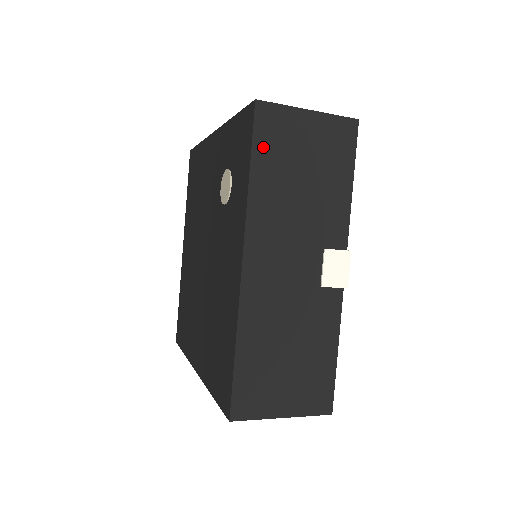
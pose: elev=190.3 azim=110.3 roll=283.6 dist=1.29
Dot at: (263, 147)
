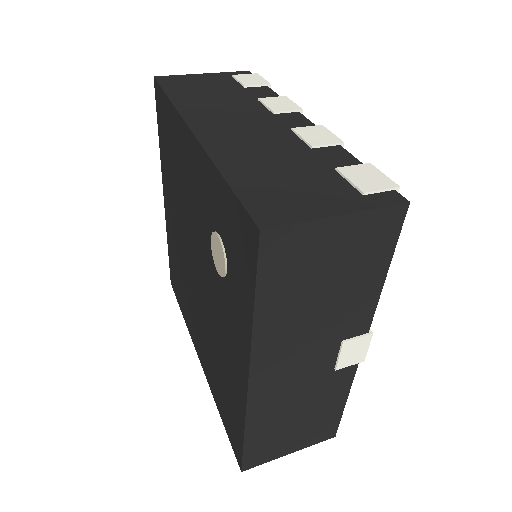
Dot at: (271, 279)
